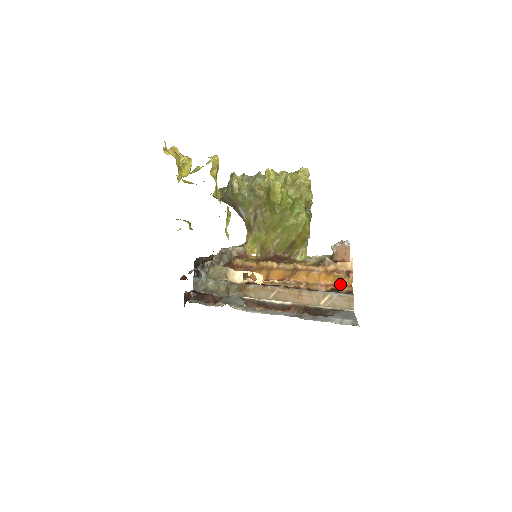
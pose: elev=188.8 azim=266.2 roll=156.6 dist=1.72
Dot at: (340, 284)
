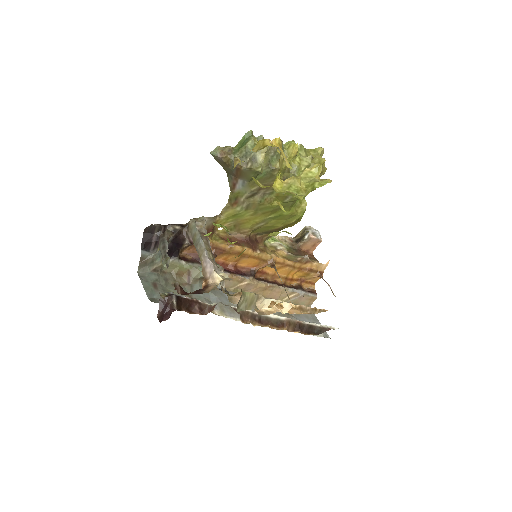
Dot at: (305, 280)
